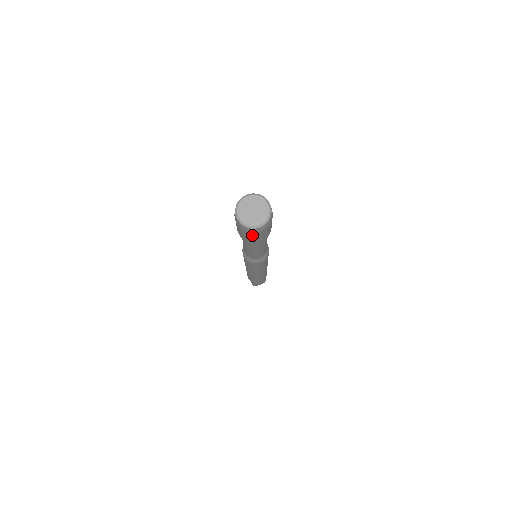
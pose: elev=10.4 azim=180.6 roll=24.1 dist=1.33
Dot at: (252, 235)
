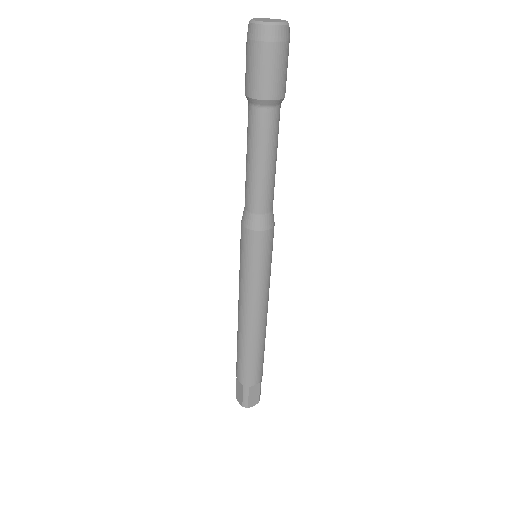
Dot at: (269, 55)
